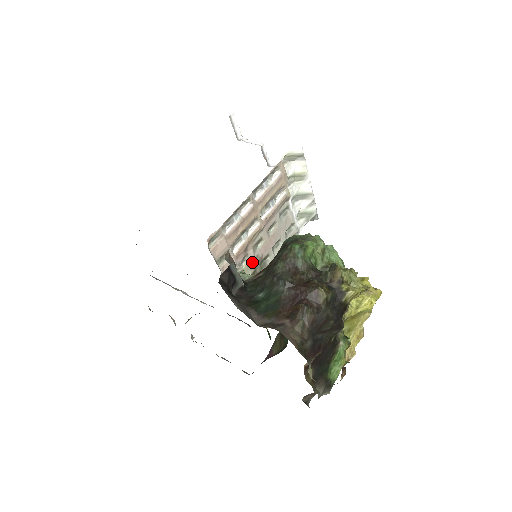
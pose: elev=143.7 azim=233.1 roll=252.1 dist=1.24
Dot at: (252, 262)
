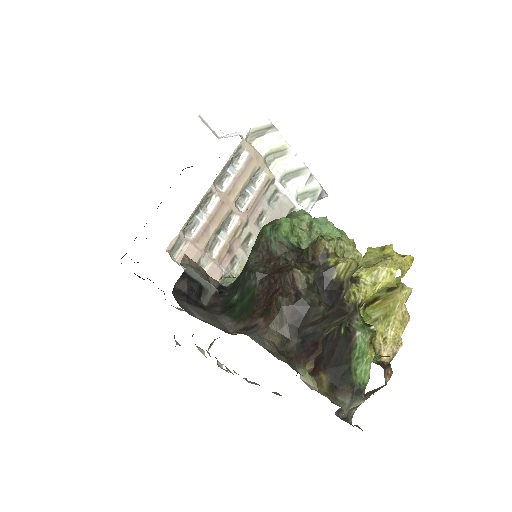
Dot at: occluded
